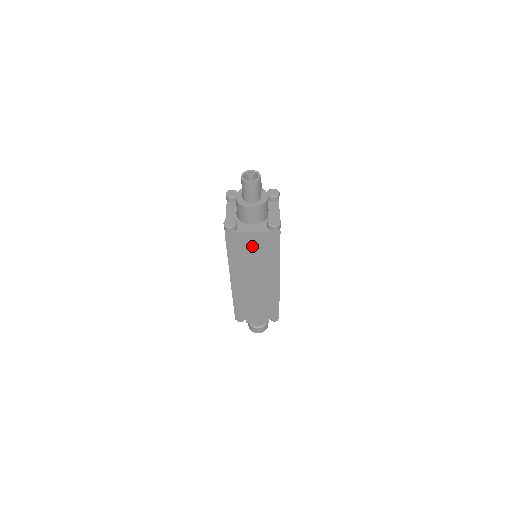
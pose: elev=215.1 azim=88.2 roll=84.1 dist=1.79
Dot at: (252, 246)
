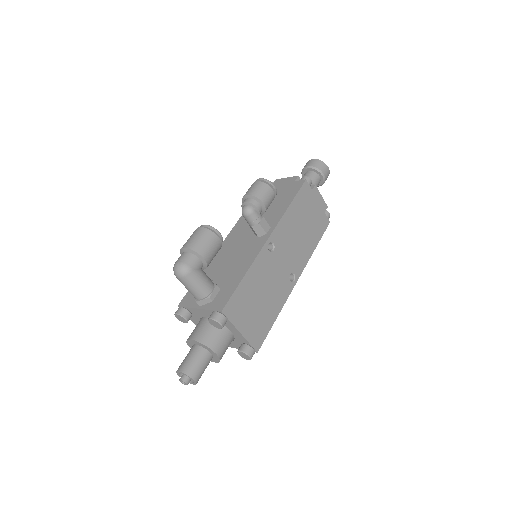
Dot at: occluded
